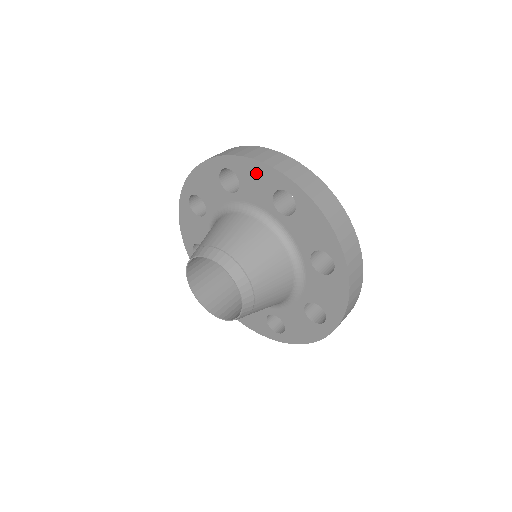
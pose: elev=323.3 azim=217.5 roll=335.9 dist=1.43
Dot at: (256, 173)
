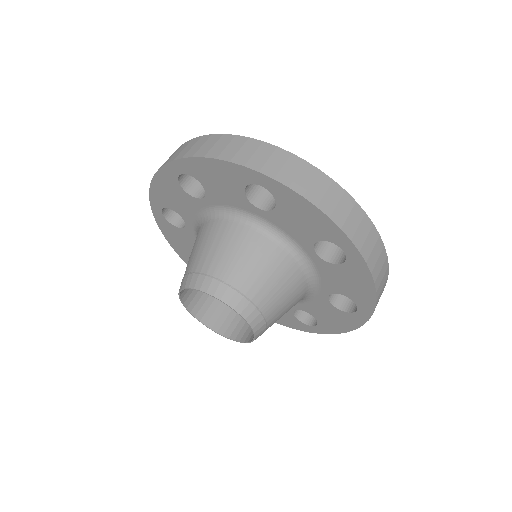
Dot at: (215, 172)
